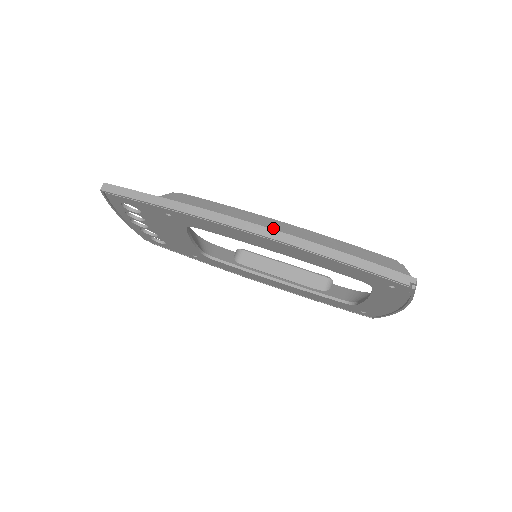
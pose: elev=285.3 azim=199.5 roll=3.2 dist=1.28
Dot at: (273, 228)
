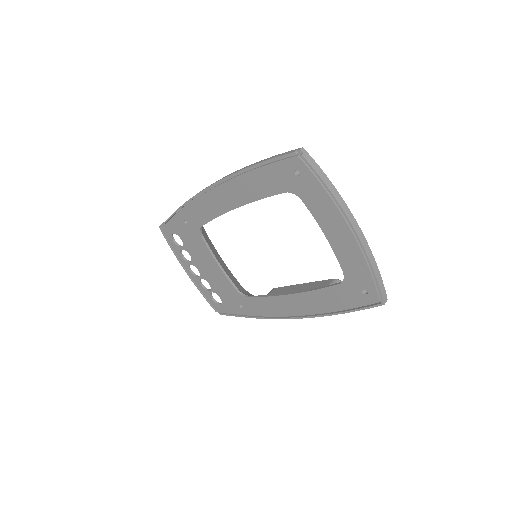
Dot at: occluded
